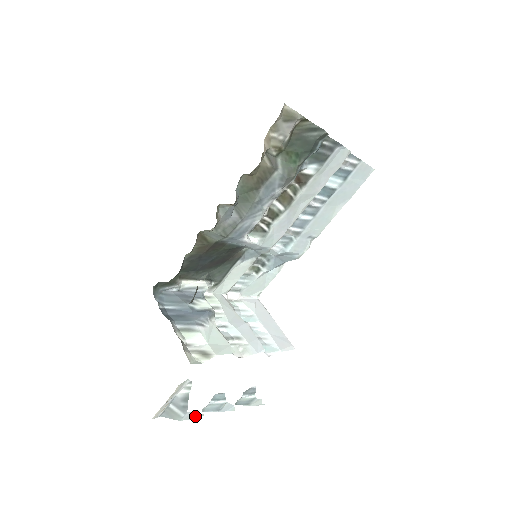
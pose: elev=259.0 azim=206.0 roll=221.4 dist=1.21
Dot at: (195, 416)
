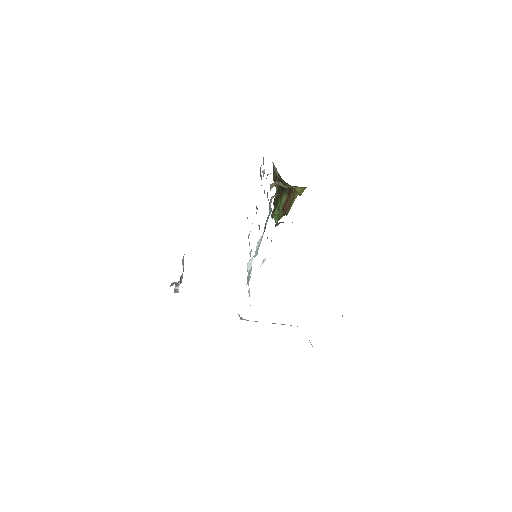
Dot at: occluded
